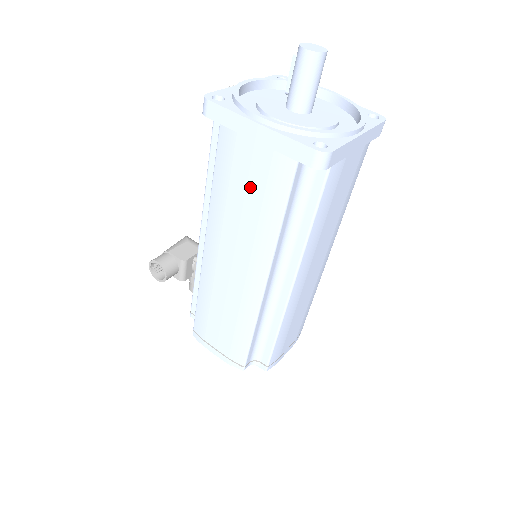
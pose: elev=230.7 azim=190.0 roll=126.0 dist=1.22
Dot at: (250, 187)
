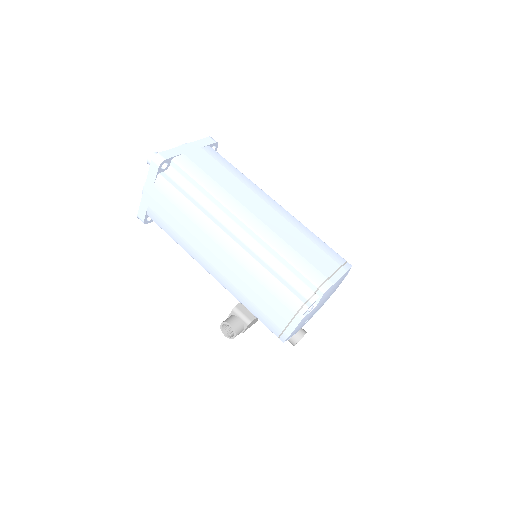
Dot at: (171, 212)
